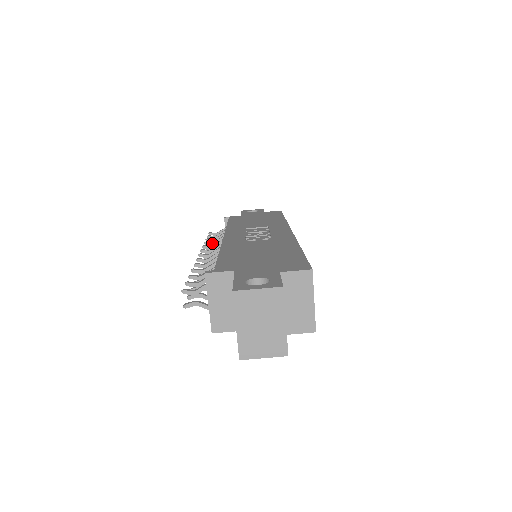
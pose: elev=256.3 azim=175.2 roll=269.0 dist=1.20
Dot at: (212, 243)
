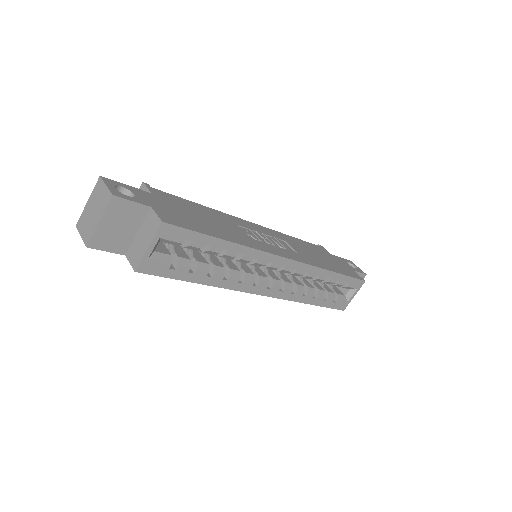
Dot at: occluded
